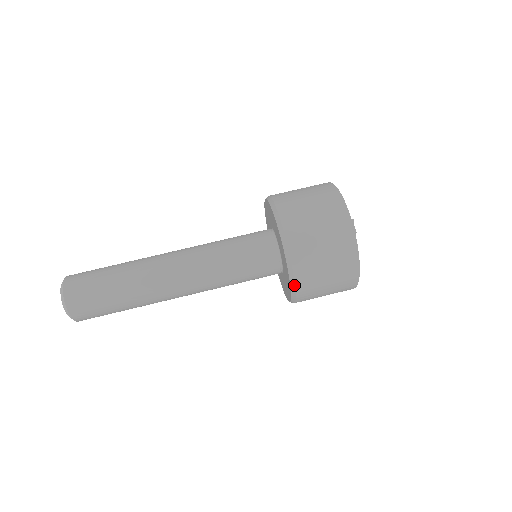
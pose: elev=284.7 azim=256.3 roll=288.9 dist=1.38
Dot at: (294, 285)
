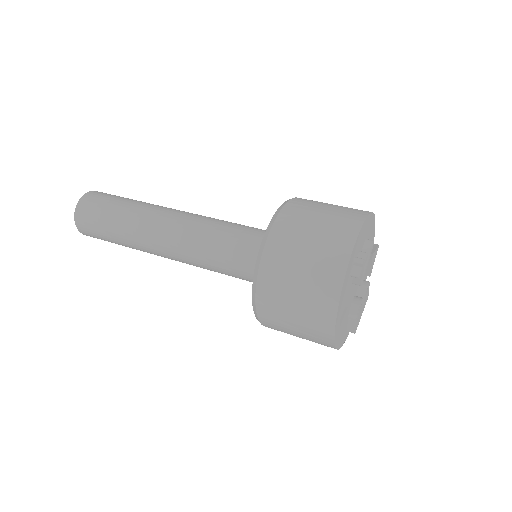
Dot at: (255, 296)
